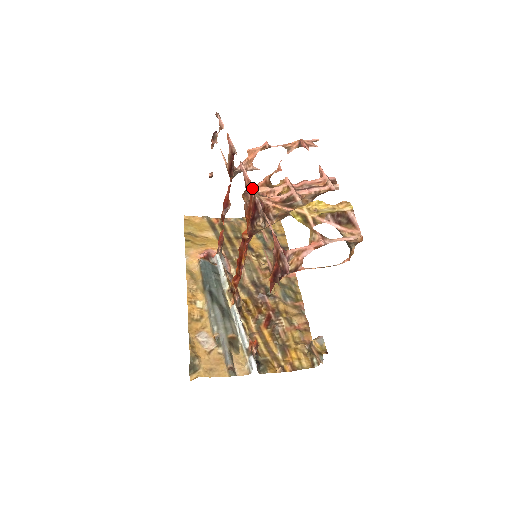
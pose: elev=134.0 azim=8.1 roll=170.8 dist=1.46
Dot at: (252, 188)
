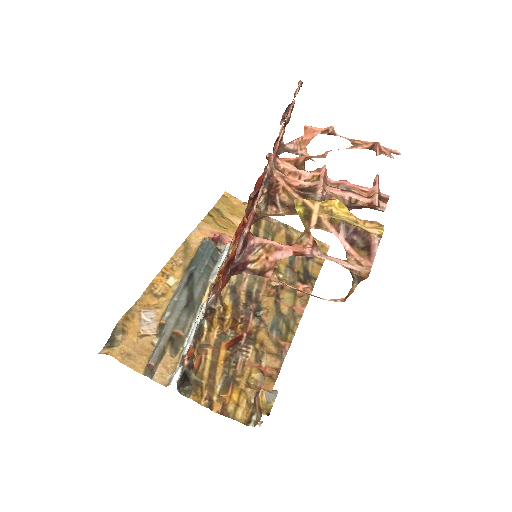
Dot at: (272, 156)
